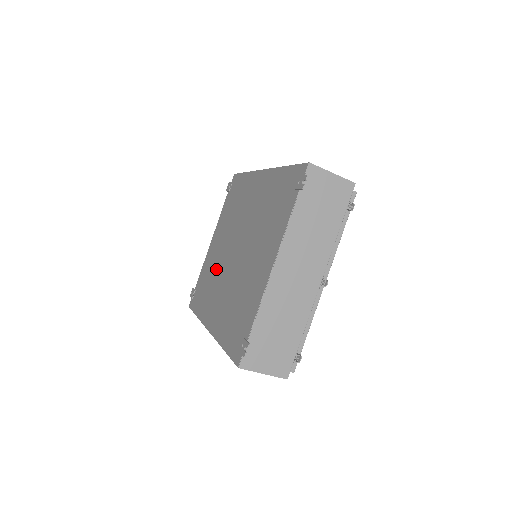
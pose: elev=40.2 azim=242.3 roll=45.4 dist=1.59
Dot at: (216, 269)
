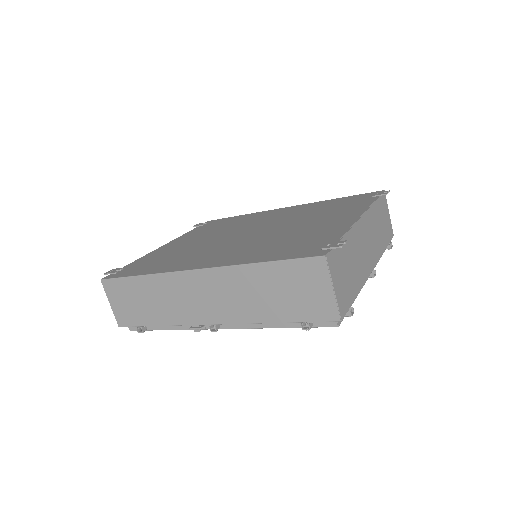
Dot at: (195, 248)
